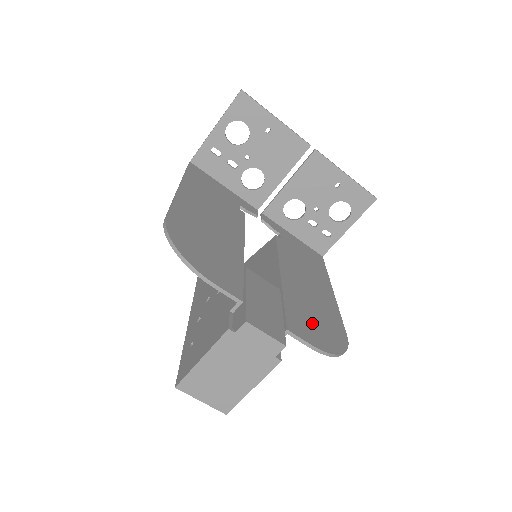
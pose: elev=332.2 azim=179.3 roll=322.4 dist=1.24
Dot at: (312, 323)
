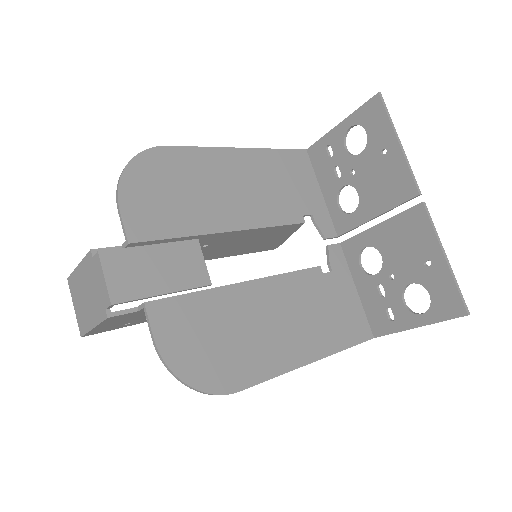
Dot at: (200, 335)
